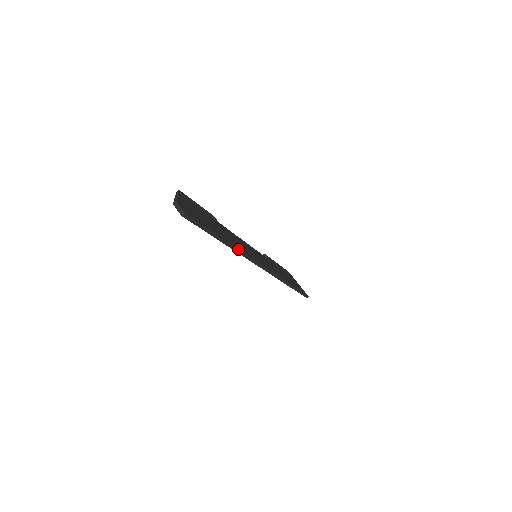
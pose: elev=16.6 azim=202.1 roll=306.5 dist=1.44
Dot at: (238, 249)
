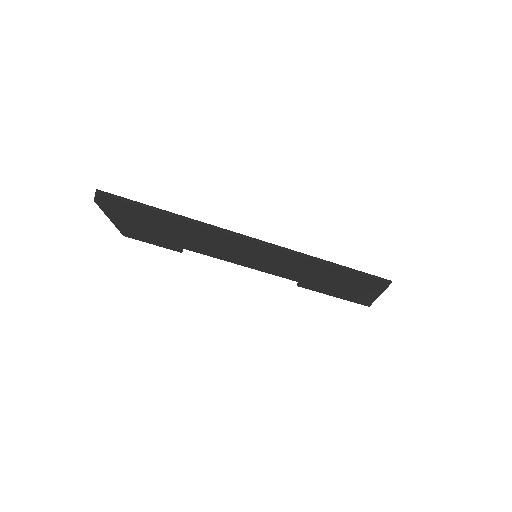
Dot at: (192, 219)
